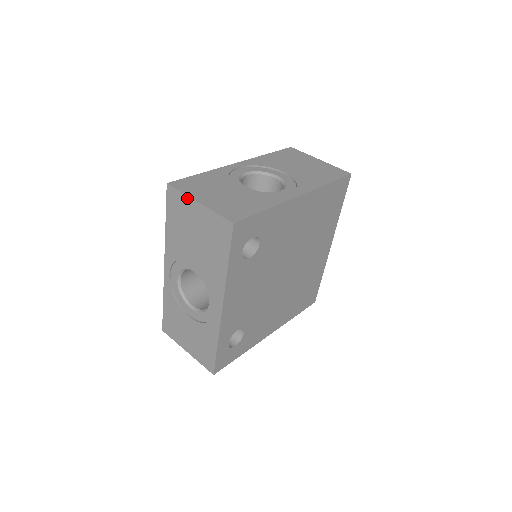
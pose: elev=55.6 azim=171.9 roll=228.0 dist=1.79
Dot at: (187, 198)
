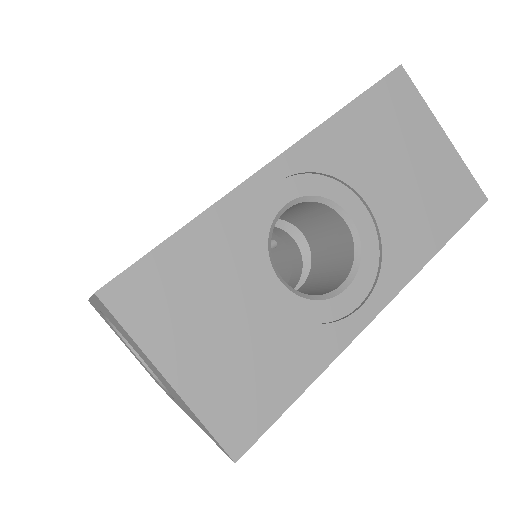
Dot at: (142, 352)
